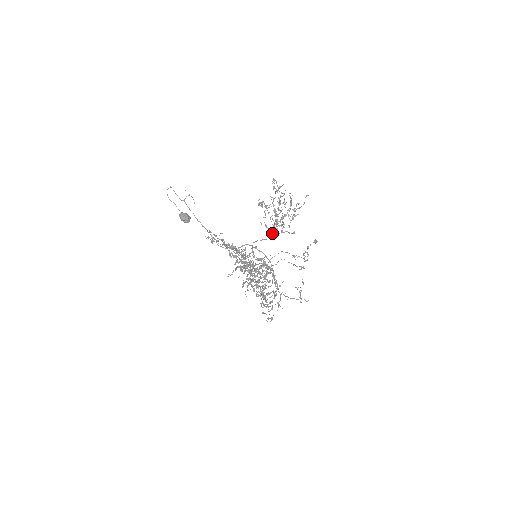
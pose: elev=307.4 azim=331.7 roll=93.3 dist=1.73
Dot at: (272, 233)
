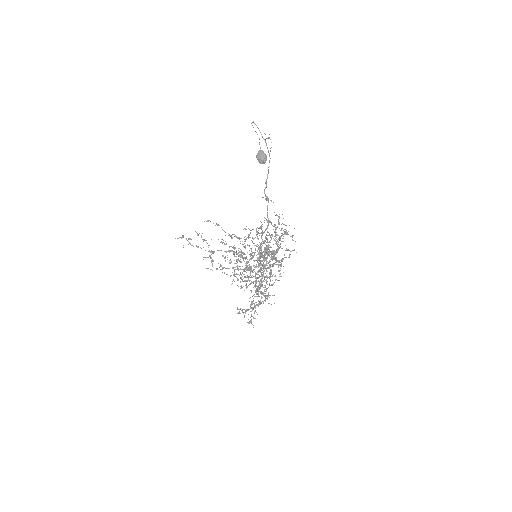
Dot at: occluded
